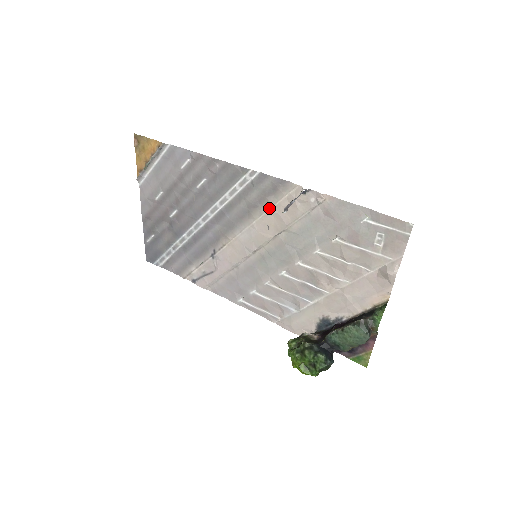
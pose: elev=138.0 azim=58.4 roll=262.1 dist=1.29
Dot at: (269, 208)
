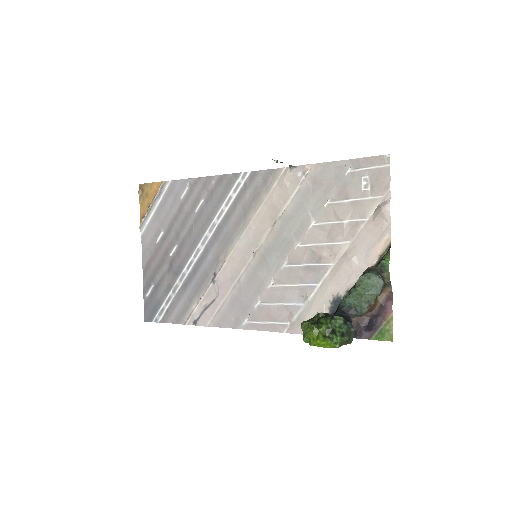
Dot at: (262, 201)
